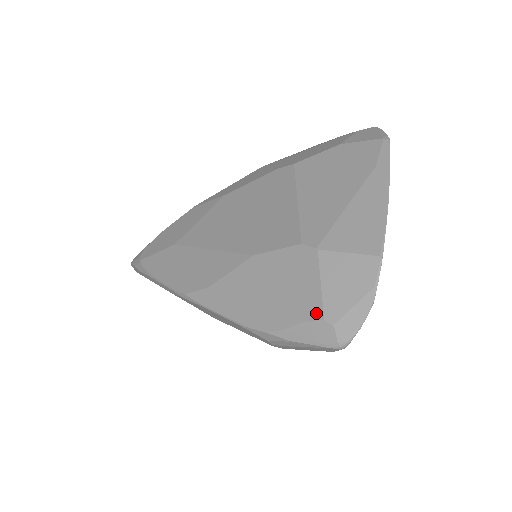
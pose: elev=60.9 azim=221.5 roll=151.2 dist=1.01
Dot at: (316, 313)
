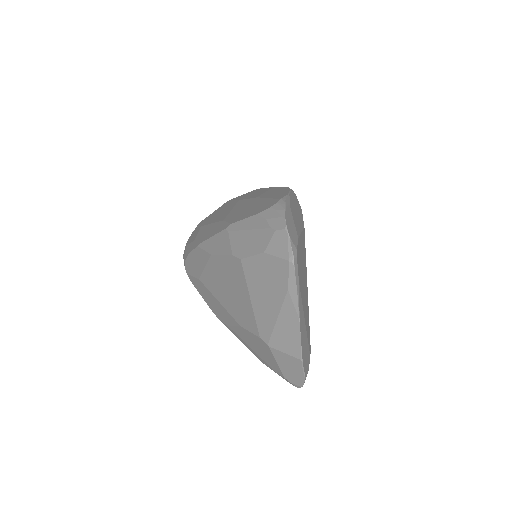
Dot at: (280, 373)
